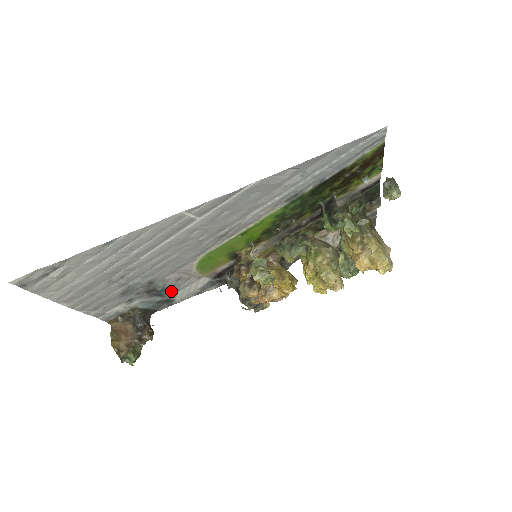
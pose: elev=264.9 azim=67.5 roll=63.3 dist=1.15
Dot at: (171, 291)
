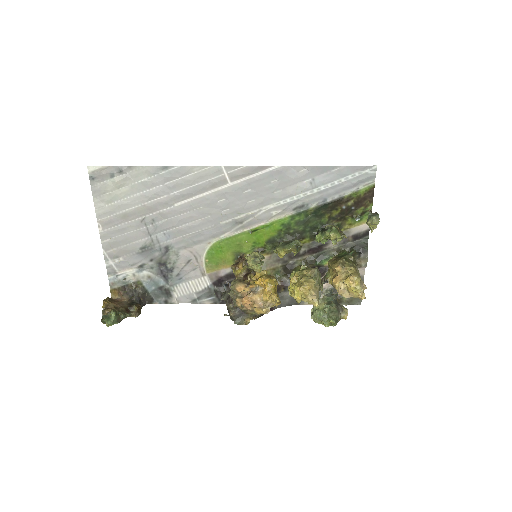
Dot at: (176, 278)
